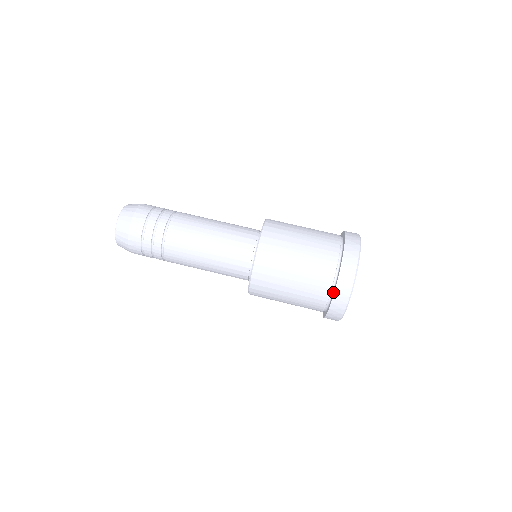
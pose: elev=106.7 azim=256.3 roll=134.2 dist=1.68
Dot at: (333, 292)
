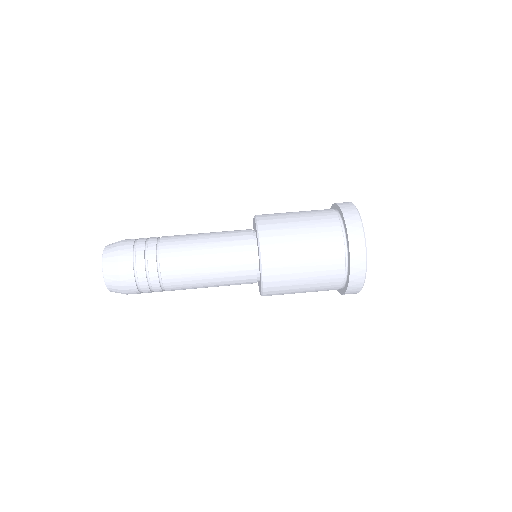
Dot at: (348, 255)
